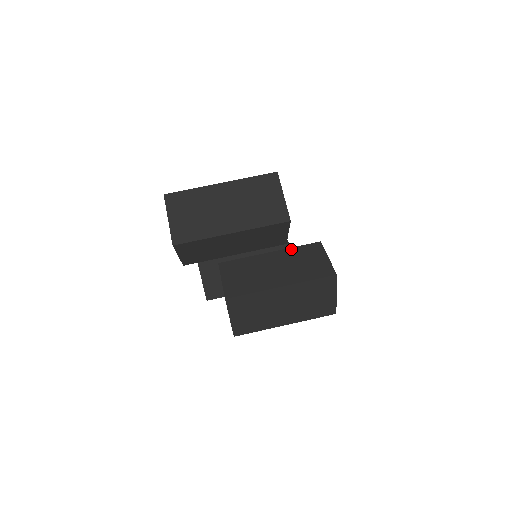
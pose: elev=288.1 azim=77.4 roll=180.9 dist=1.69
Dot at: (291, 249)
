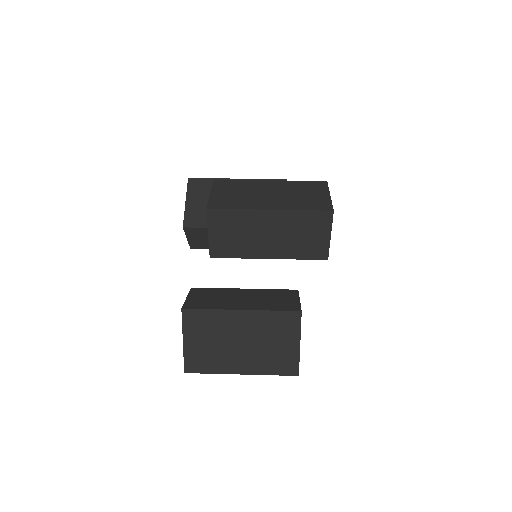
Dot at: occluded
